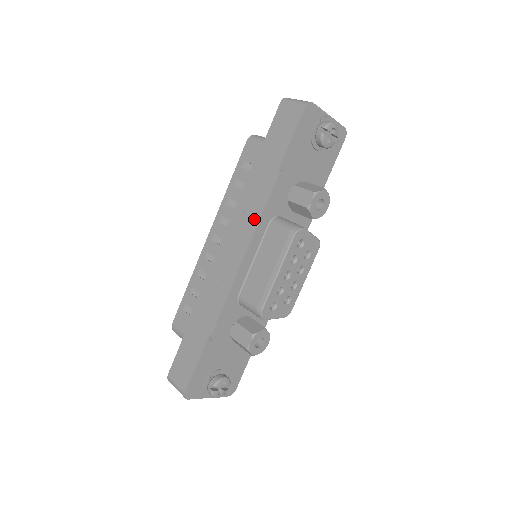
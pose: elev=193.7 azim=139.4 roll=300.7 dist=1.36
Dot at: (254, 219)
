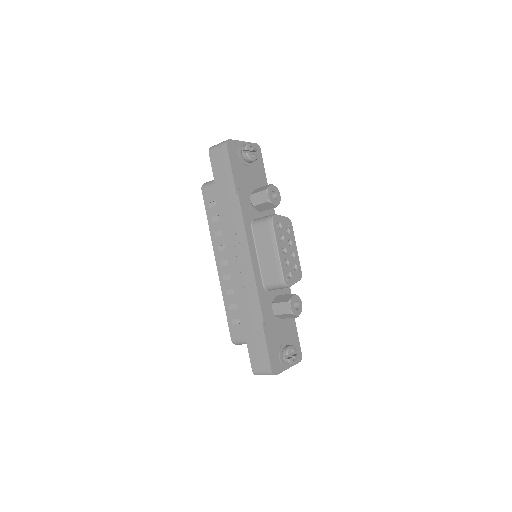
Dot at: (241, 230)
